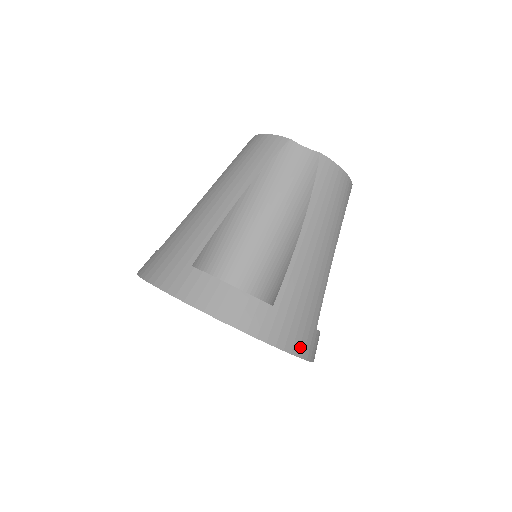
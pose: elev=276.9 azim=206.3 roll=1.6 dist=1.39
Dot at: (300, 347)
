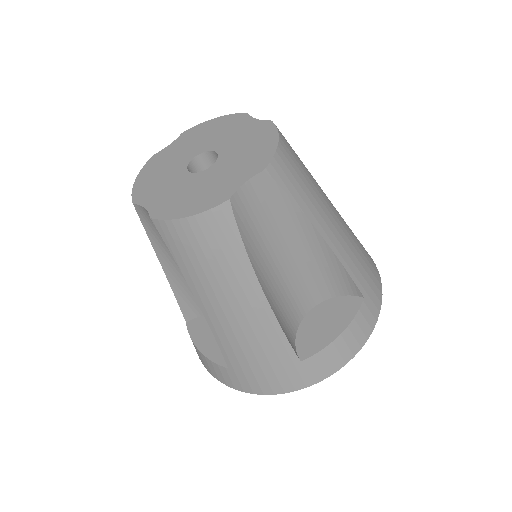
Dot at: (283, 386)
